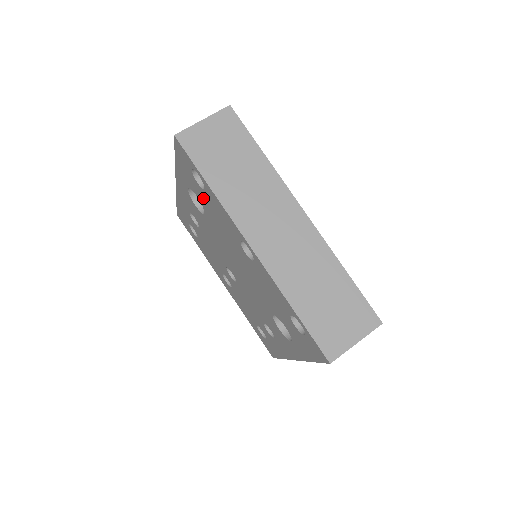
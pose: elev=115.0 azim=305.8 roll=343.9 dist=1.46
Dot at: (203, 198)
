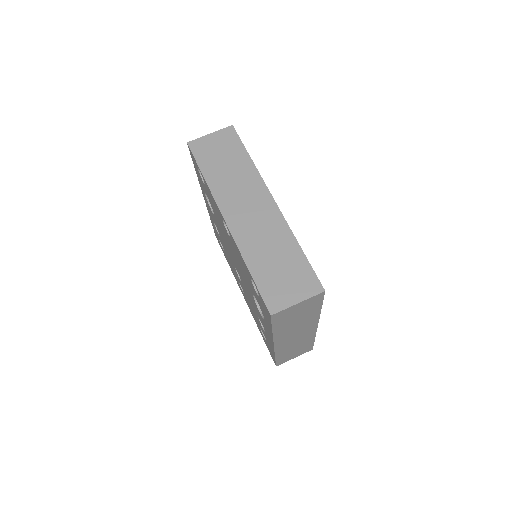
Dot at: (208, 195)
